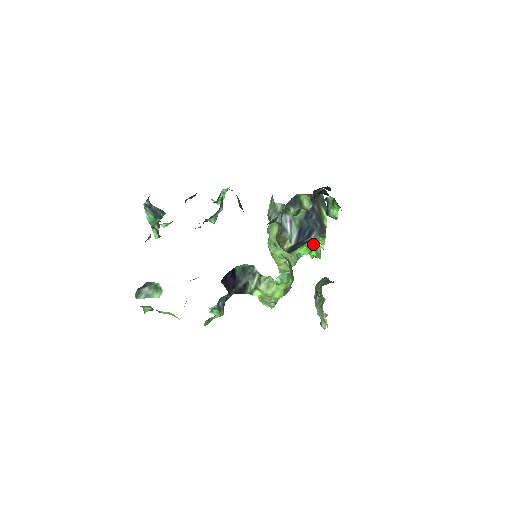
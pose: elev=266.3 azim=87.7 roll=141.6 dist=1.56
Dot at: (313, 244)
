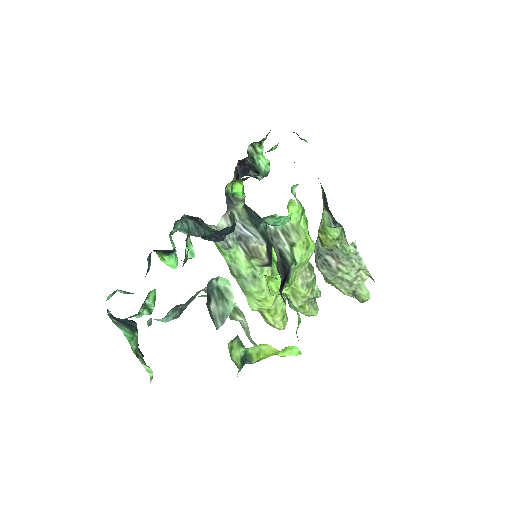
Dot at: (275, 259)
